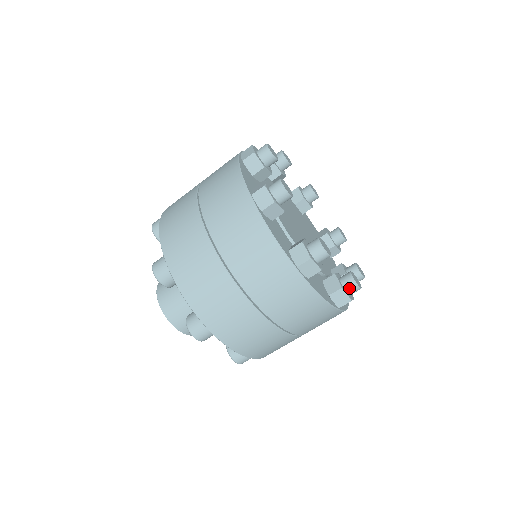
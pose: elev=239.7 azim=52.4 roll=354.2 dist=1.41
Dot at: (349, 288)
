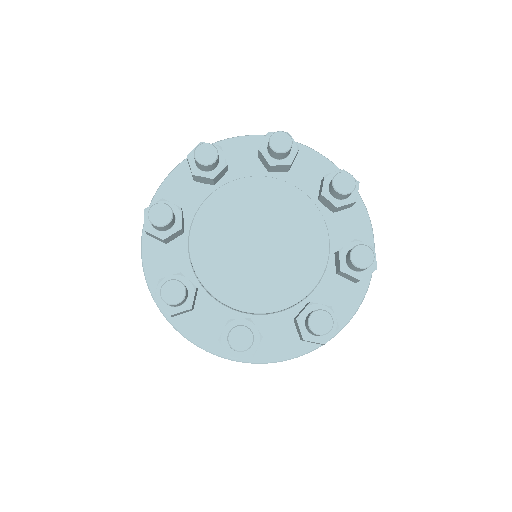
Dot at: occluded
